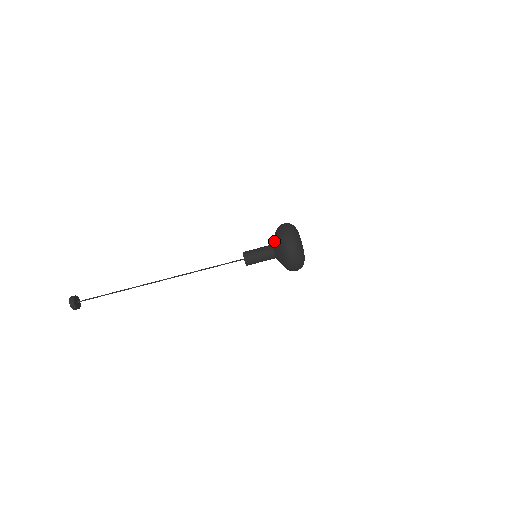
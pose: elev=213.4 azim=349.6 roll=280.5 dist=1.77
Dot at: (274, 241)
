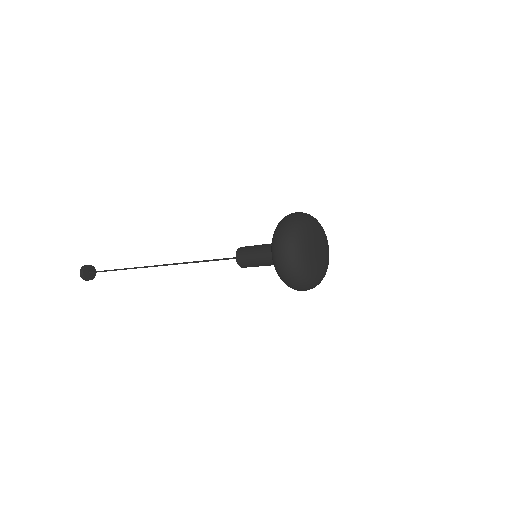
Dot at: occluded
